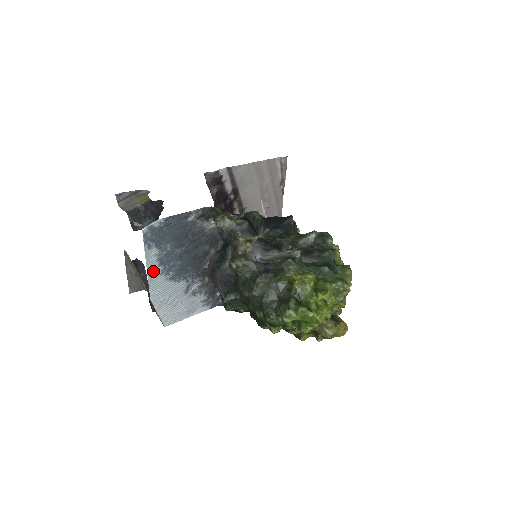
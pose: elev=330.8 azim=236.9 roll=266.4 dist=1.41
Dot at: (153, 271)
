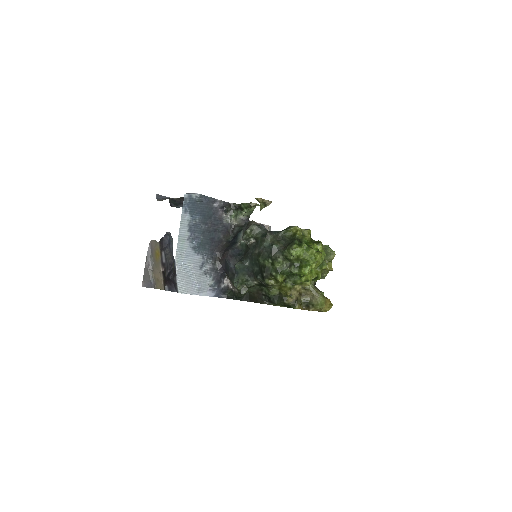
Dot at: (183, 233)
